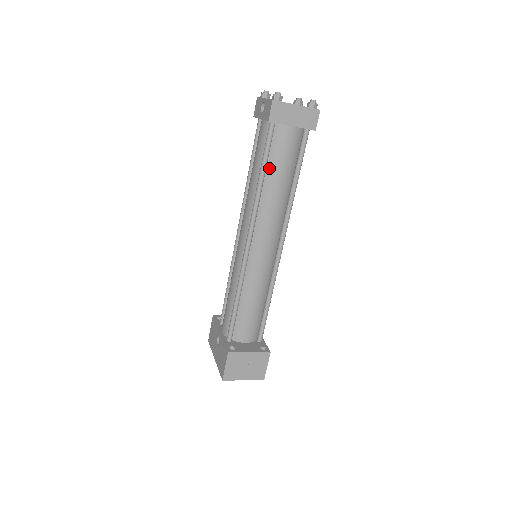
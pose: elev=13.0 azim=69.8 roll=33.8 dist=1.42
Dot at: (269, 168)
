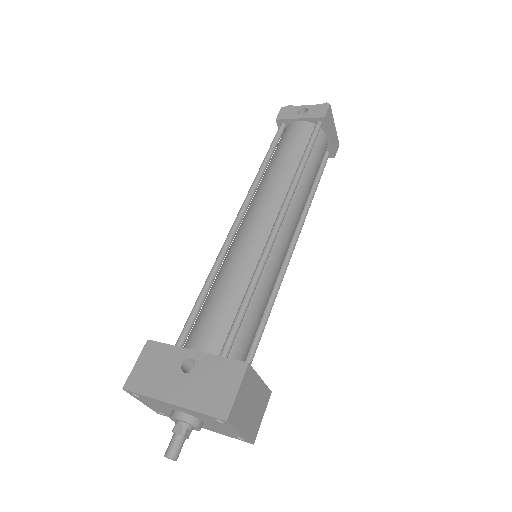
Dot at: (308, 160)
